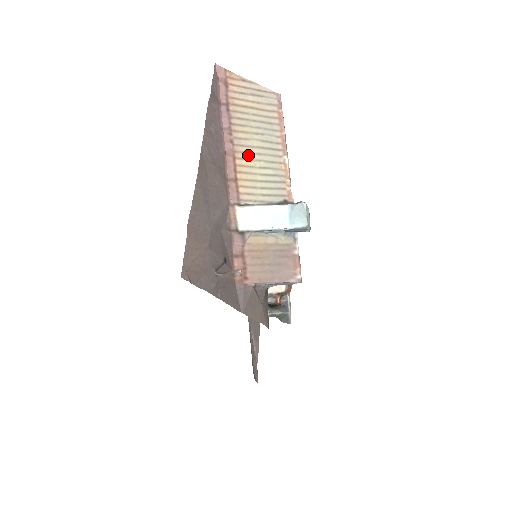
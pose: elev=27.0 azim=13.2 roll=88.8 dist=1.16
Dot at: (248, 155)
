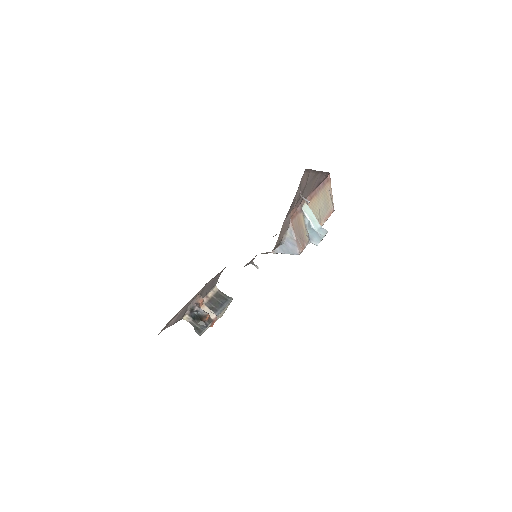
Dot at: (318, 202)
